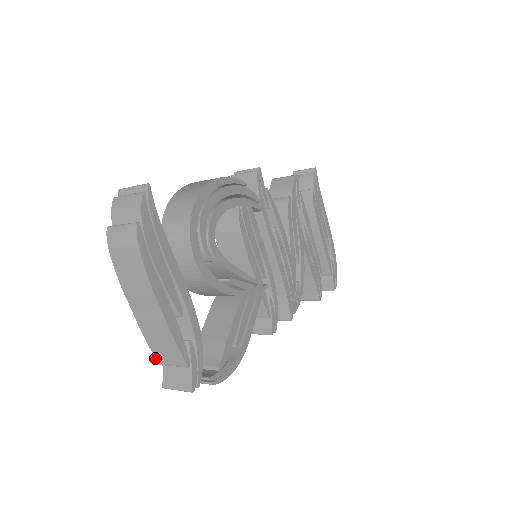
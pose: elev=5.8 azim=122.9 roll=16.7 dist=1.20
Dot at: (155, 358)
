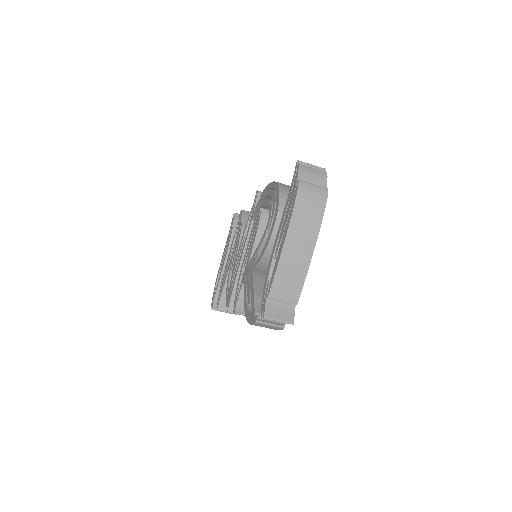
Dot at: (270, 291)
